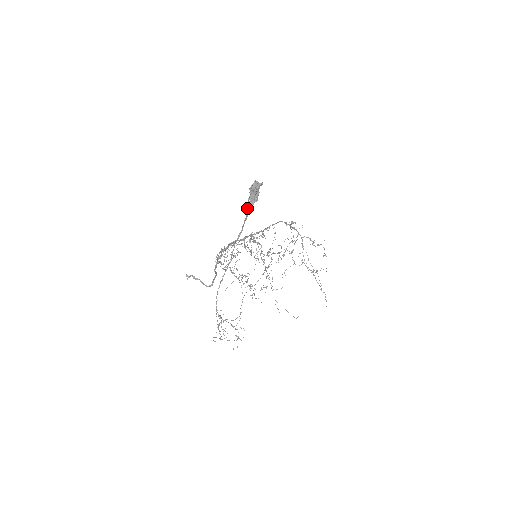
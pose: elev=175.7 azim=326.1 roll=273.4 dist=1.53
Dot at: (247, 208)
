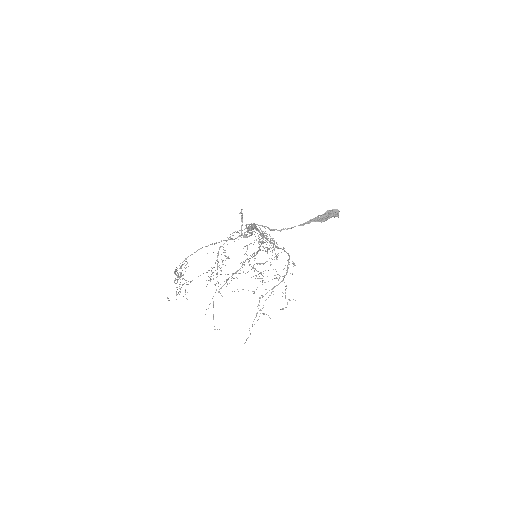
Dot at: (312, 219)
